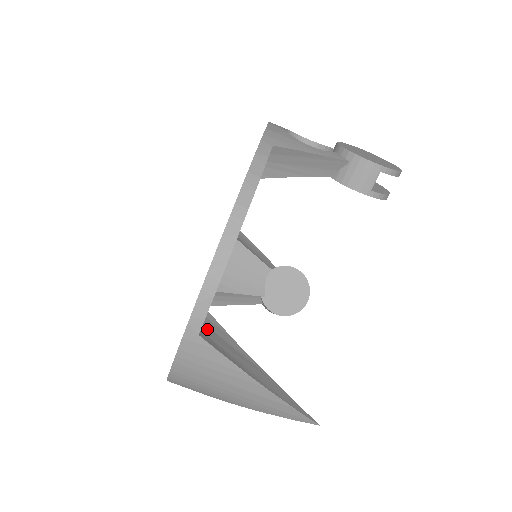
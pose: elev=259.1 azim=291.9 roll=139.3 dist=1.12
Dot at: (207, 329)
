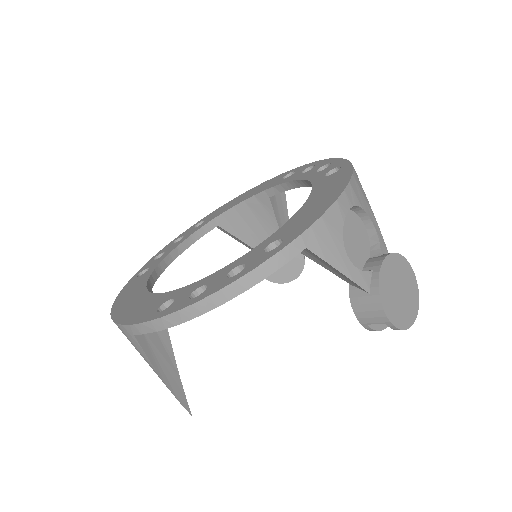
Dot at: occluded
